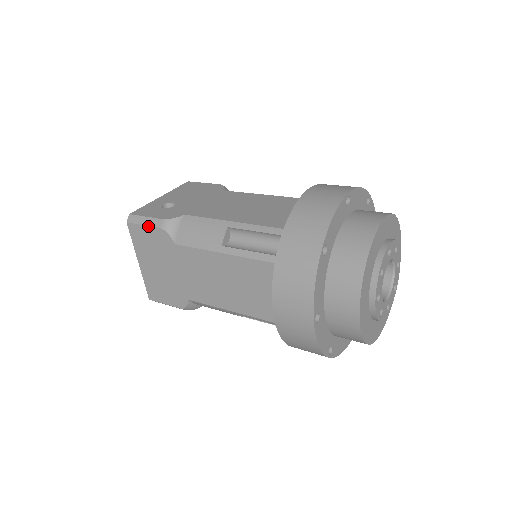
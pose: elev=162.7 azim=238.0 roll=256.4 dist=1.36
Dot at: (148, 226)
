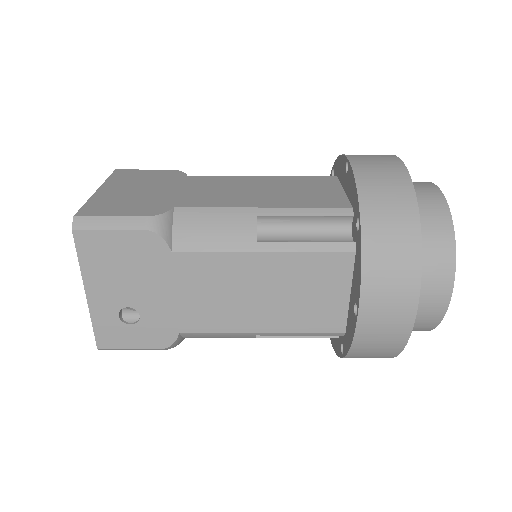
Dot at: (152, 170)
